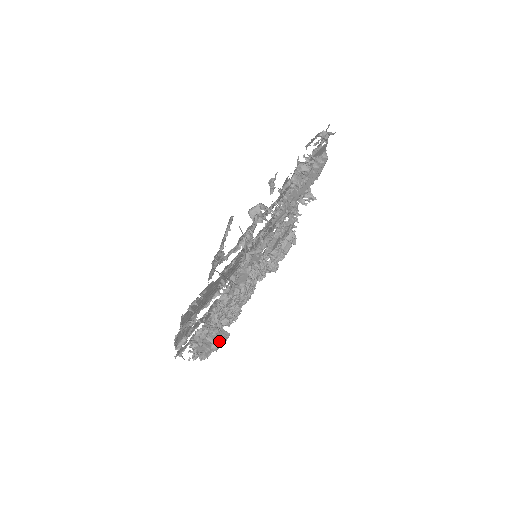
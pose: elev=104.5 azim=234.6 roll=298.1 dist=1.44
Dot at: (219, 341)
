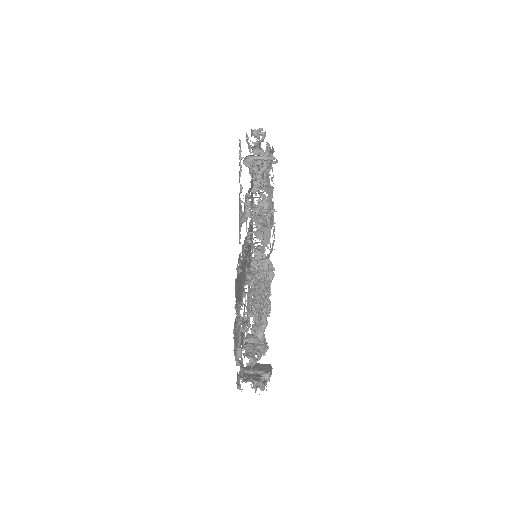
Dot at: (266, 370)
